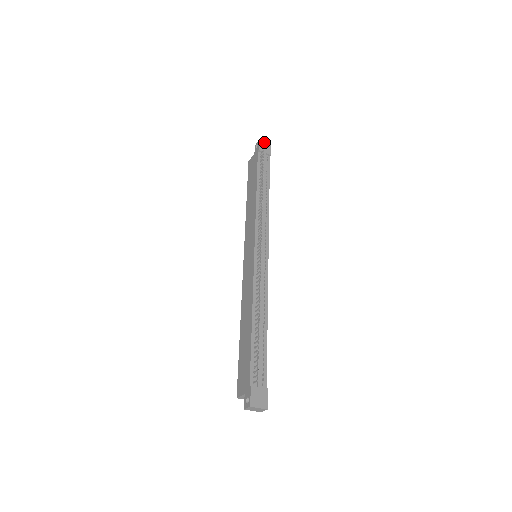
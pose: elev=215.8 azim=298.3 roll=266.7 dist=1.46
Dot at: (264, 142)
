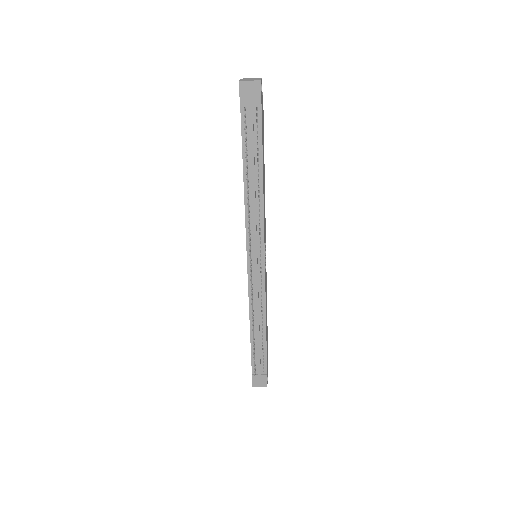
Dot at: (248, 81)
